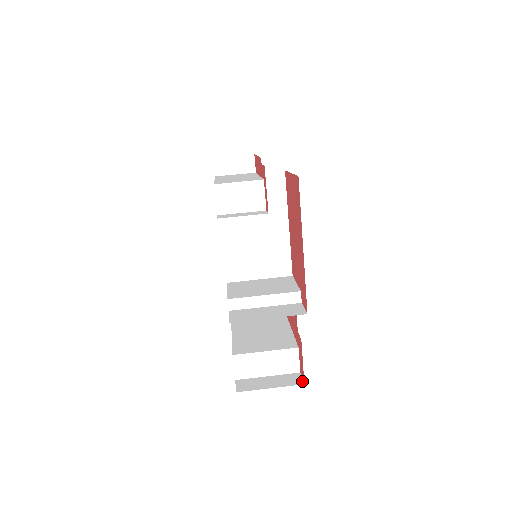
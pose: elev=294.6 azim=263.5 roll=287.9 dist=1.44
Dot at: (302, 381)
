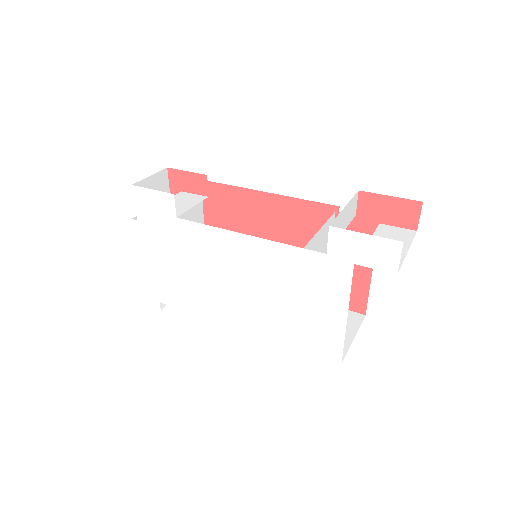
Dot at: occluded
